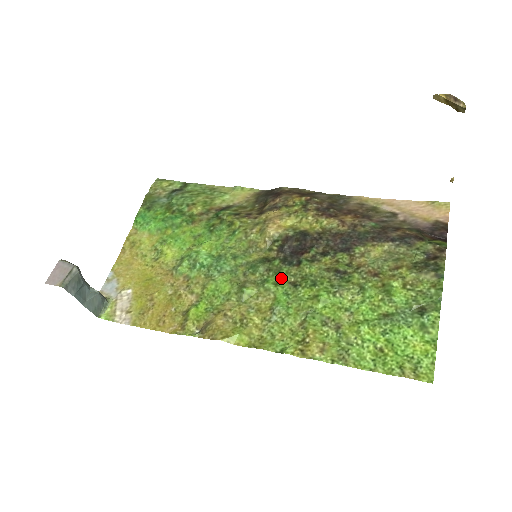
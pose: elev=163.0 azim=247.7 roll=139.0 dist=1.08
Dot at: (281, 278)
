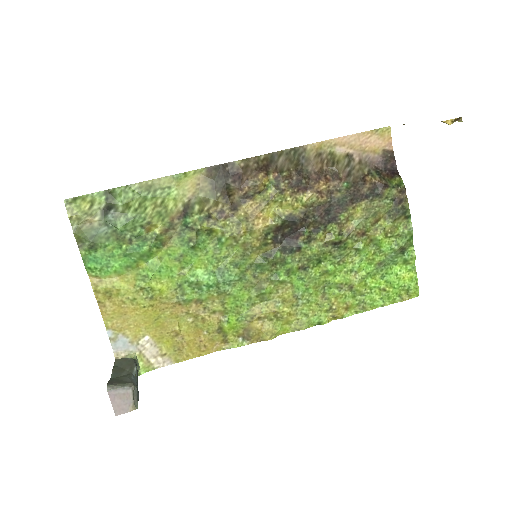
Dot at: (290, 268)
